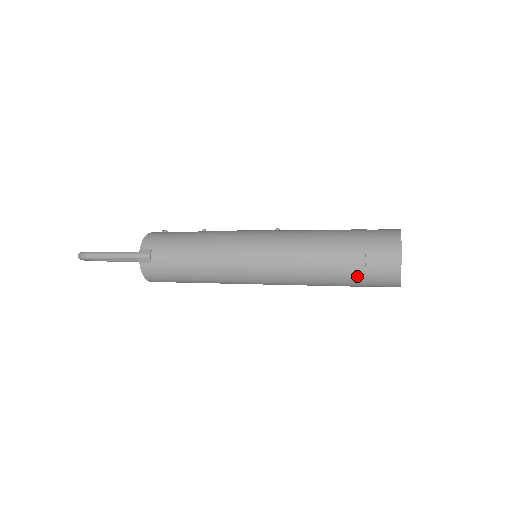
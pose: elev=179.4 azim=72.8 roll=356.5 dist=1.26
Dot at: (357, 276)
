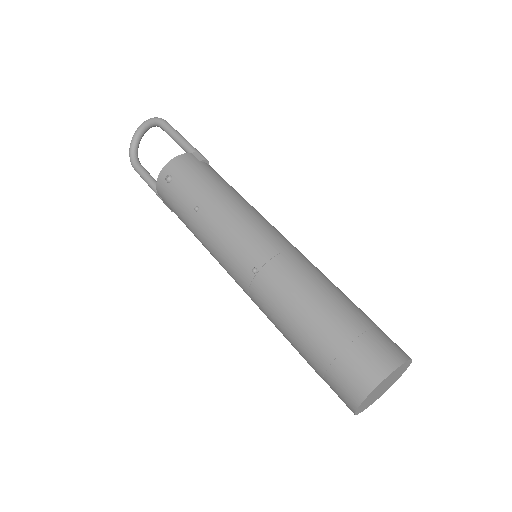
Dot at: occluded
